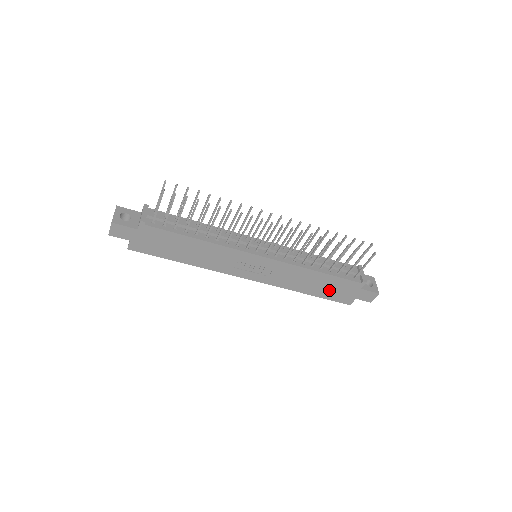
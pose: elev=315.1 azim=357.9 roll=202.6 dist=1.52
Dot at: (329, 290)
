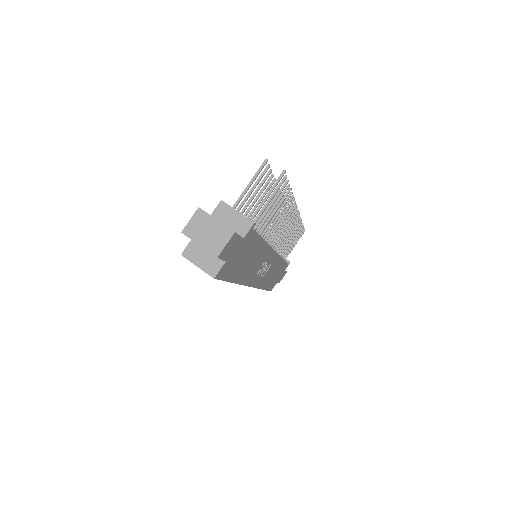
Dot at: (274, 279)
